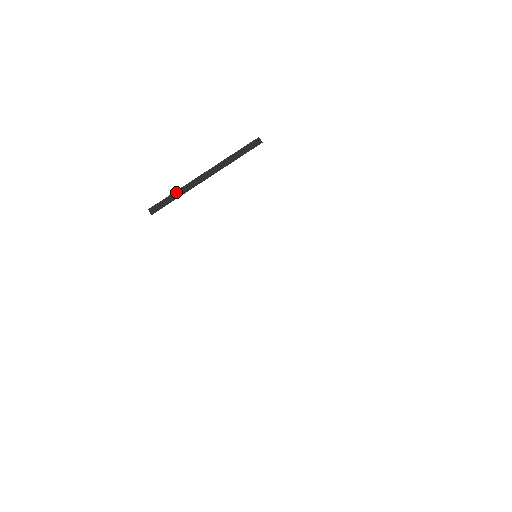
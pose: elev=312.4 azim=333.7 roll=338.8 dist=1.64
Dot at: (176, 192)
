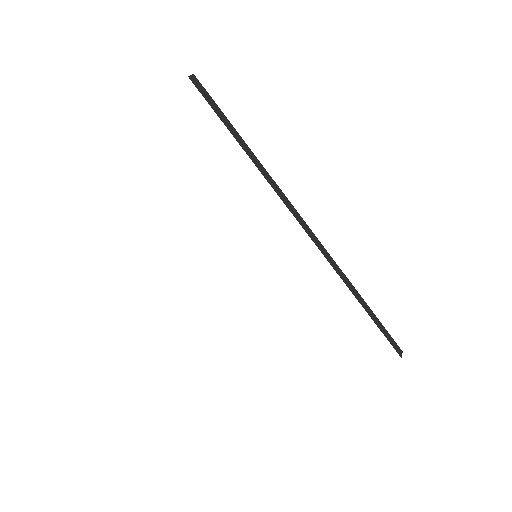
Dot at: occluded
